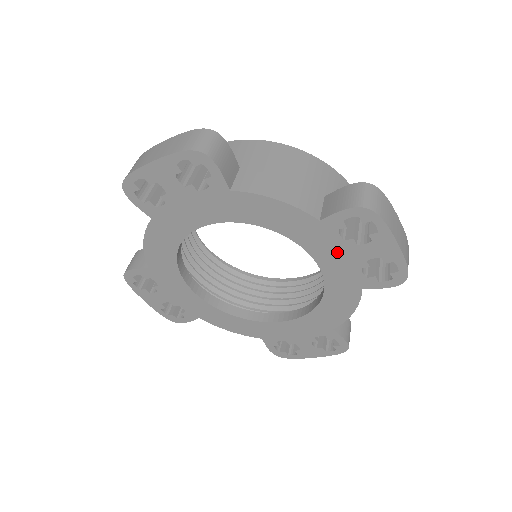
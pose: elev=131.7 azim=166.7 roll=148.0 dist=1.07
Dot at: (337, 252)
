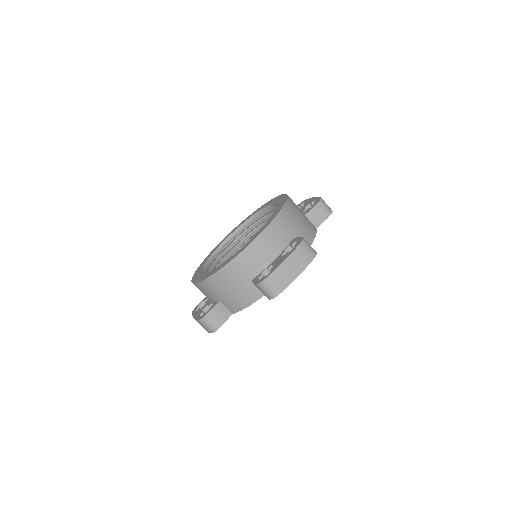
Dot at: occluded
